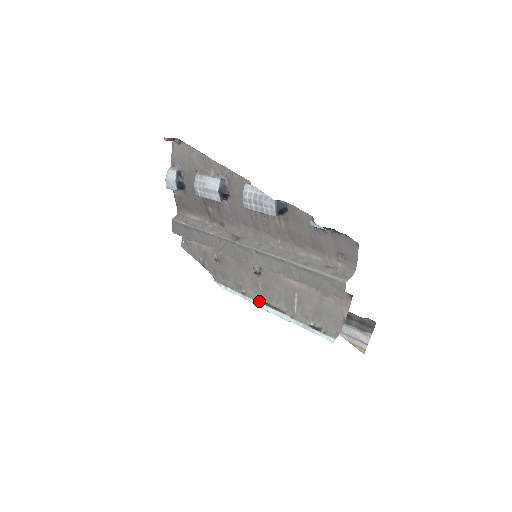
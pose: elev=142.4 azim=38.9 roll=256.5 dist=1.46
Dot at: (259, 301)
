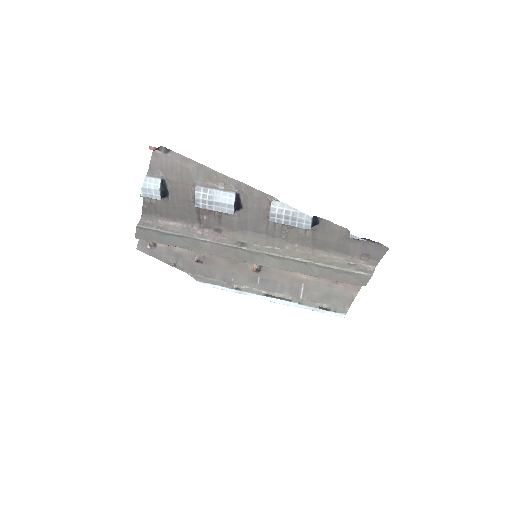
Dot at: (259, 294)
